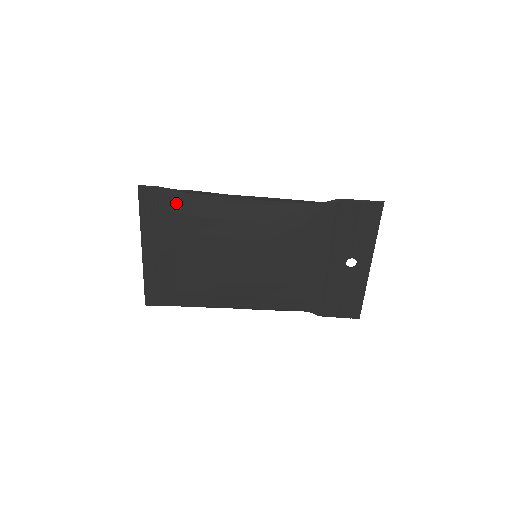
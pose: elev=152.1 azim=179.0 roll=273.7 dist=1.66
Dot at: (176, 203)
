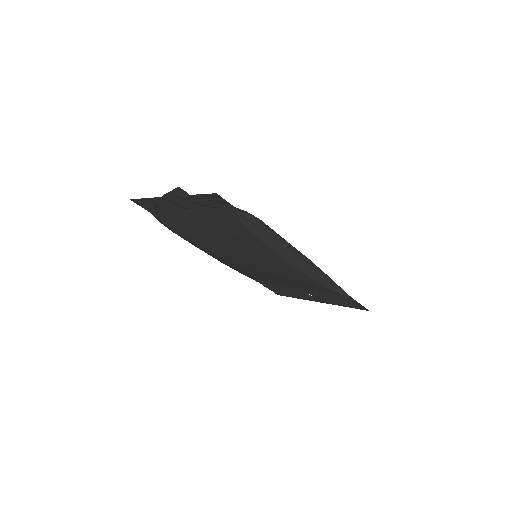
Dot at: (236, 224)
